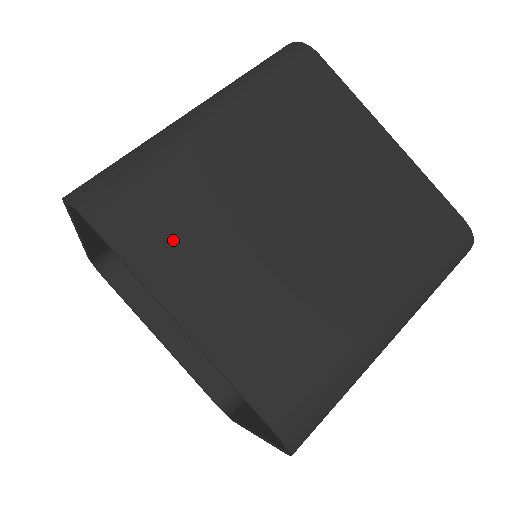
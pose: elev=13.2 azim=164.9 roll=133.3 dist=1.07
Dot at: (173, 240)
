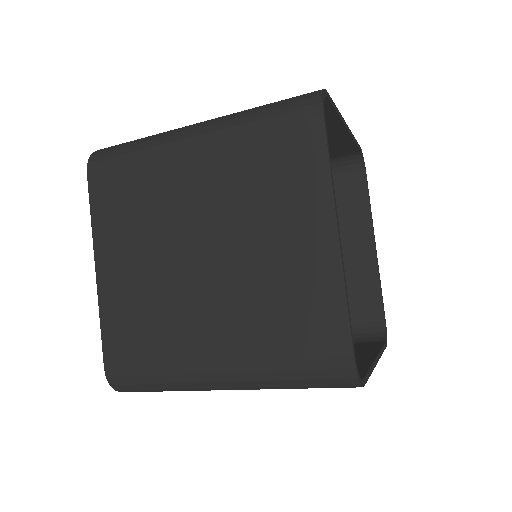
Dot at: (120, 214)
